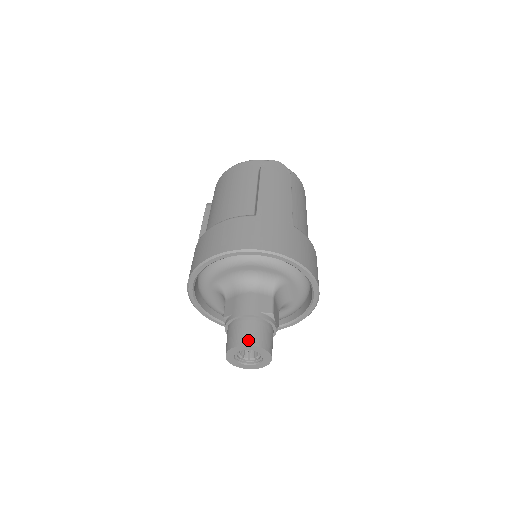
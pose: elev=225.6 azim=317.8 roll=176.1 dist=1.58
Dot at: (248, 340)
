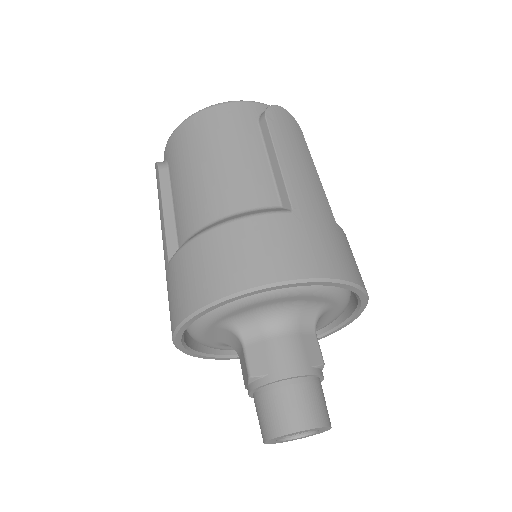
Dot at: (309, 420)
